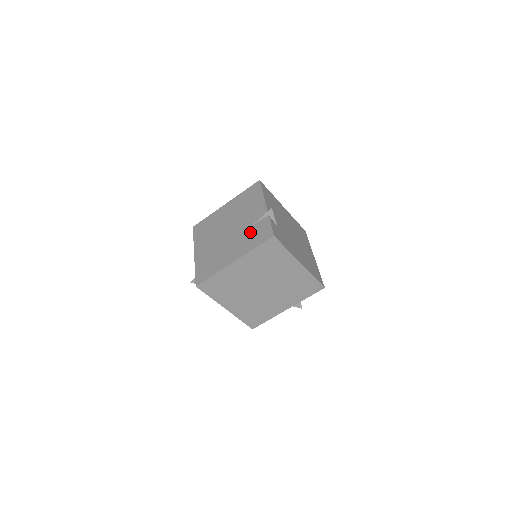
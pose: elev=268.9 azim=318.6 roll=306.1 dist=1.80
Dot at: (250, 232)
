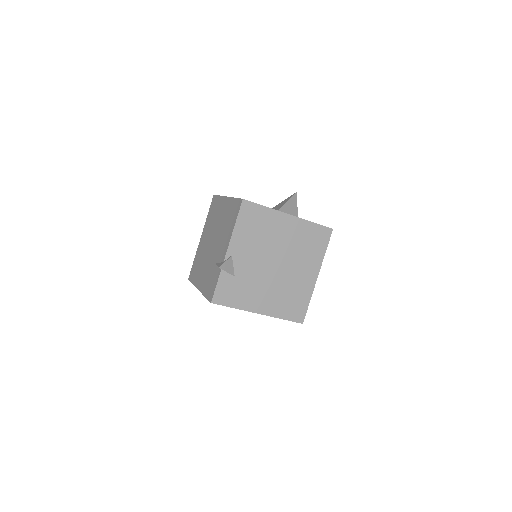
Dot at: (212, 271)
